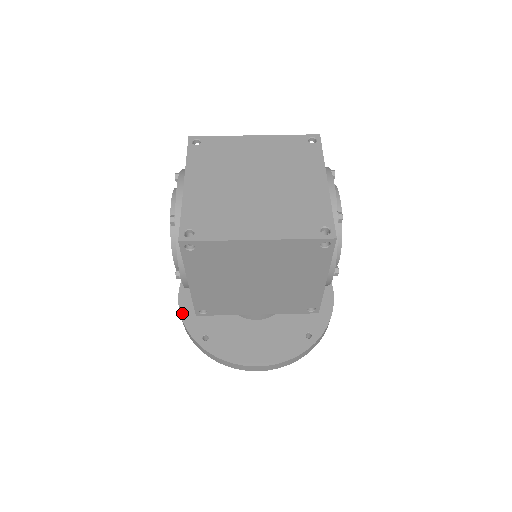
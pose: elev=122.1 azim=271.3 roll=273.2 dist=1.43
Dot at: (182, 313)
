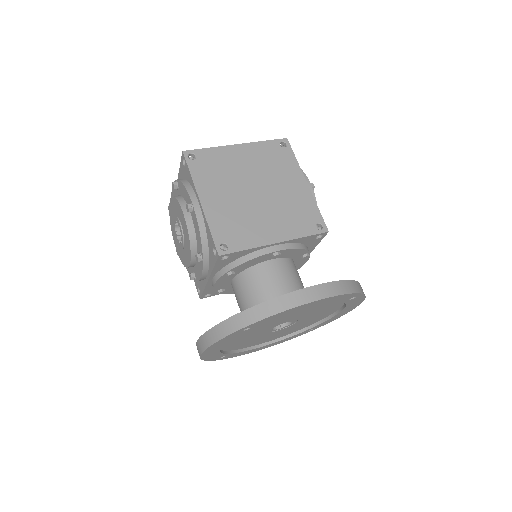
Dot at: (207, 332)
